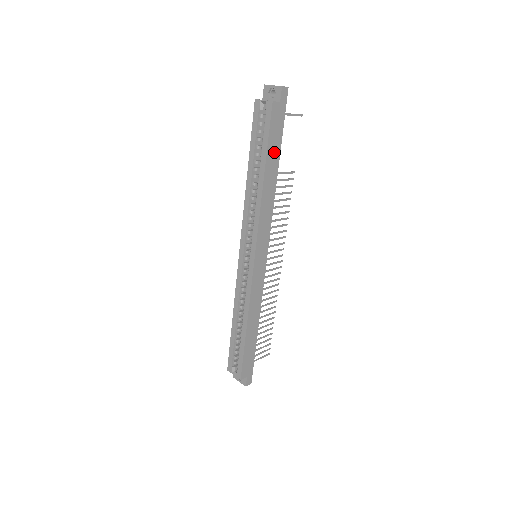
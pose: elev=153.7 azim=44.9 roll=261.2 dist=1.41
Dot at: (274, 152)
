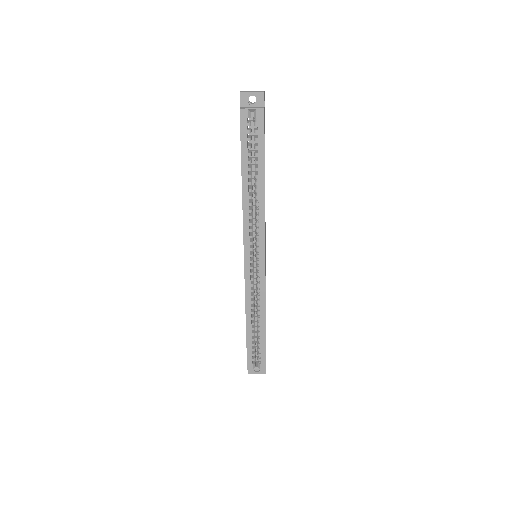
Dot at: occluded
